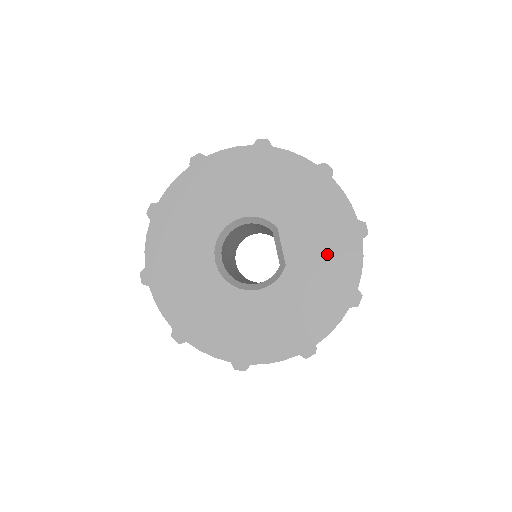
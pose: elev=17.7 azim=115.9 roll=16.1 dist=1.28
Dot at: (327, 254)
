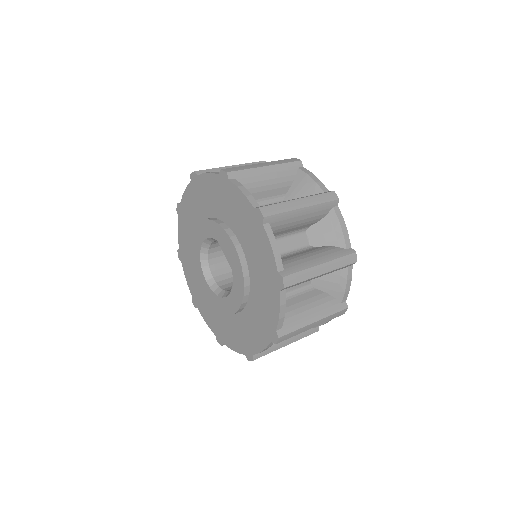
Dot at: (251, 248)
